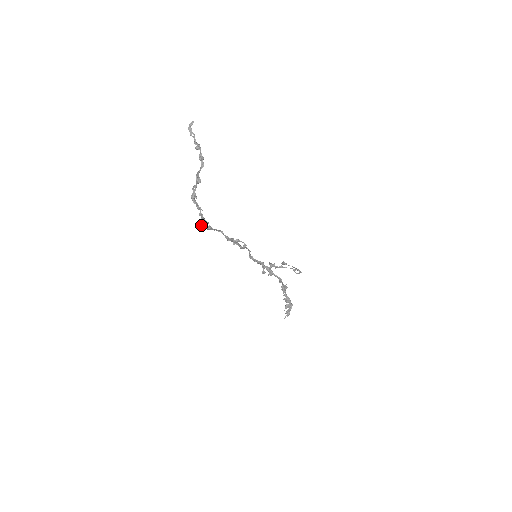
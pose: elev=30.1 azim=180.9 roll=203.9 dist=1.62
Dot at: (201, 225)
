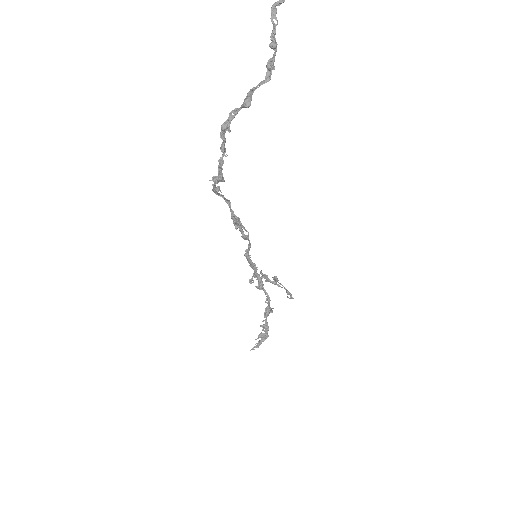
Dot at: occluded
